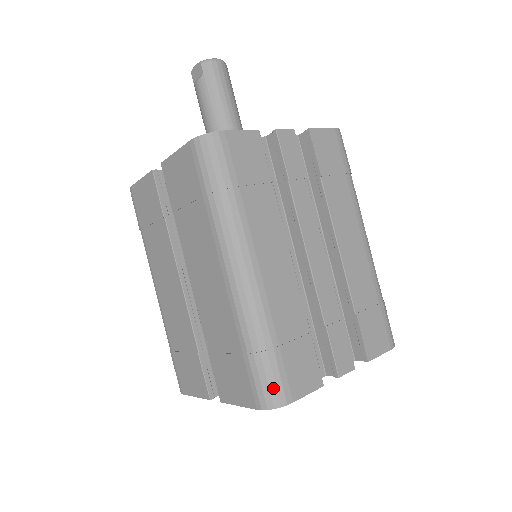
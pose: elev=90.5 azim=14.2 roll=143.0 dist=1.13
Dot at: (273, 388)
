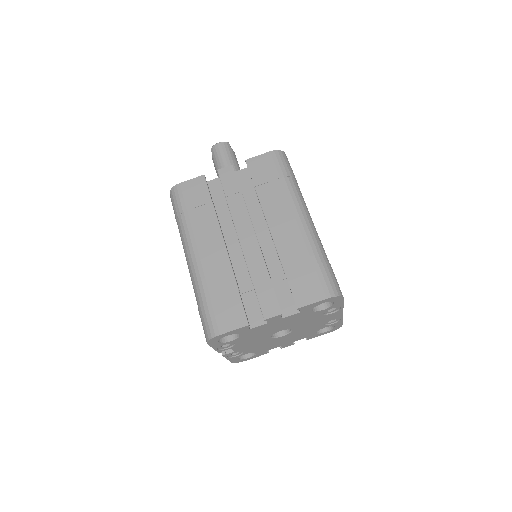
Dot at: (207, 326)
